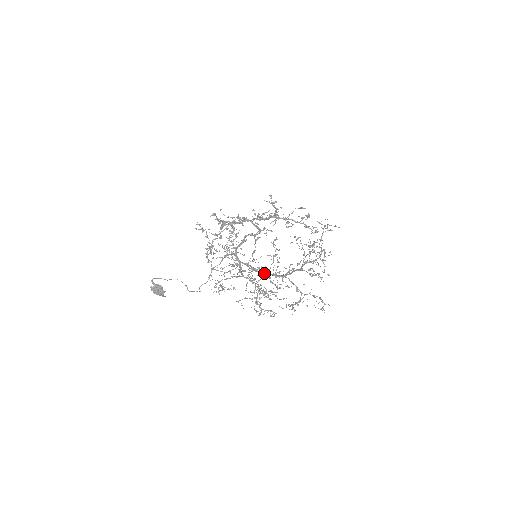
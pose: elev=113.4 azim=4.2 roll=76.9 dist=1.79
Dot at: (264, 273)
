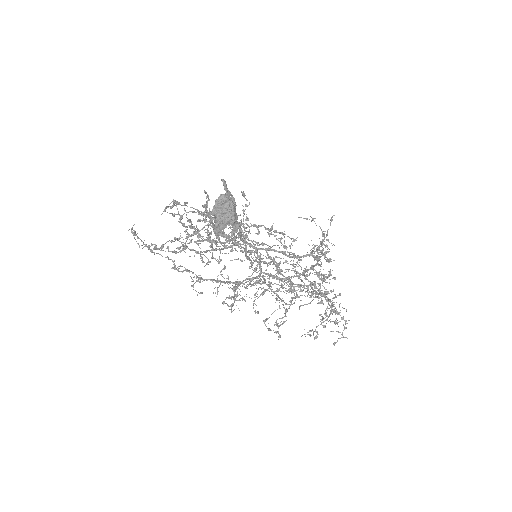
Dot at: (298, 255)
